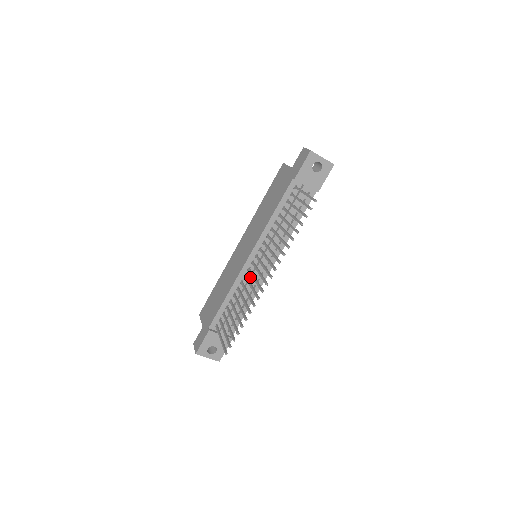
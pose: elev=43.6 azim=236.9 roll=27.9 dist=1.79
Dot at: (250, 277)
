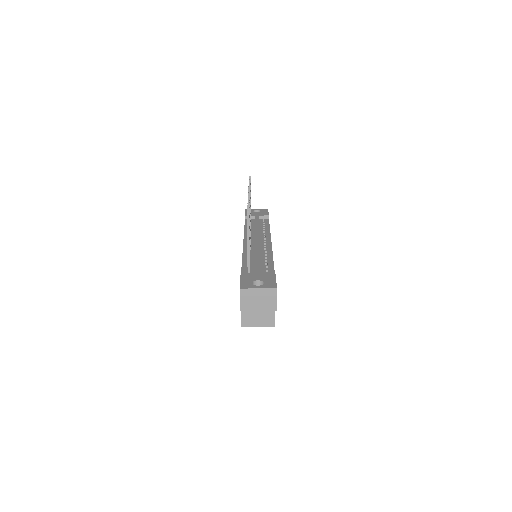
Dot at: occluded
